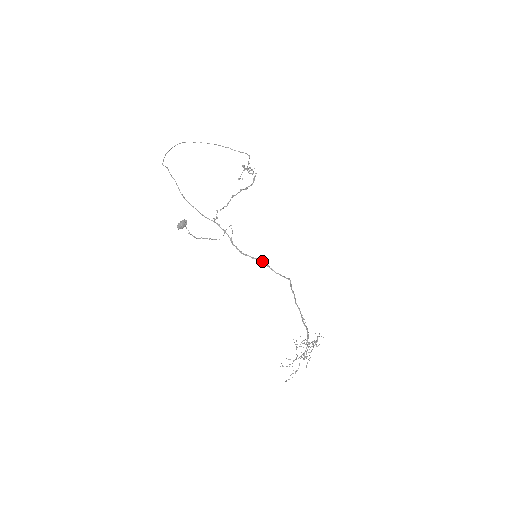
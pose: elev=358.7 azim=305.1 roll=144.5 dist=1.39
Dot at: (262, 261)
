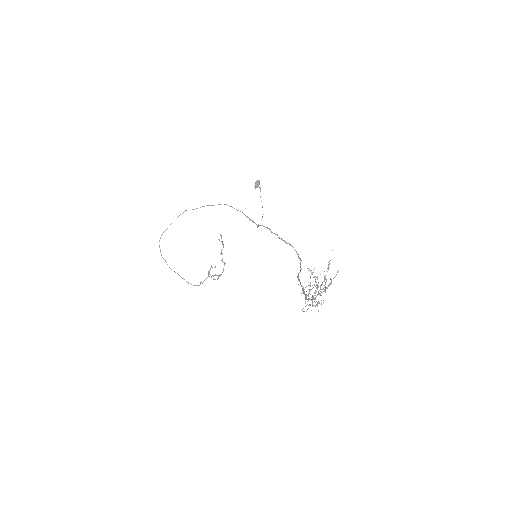
Dot at: (282, 240)
